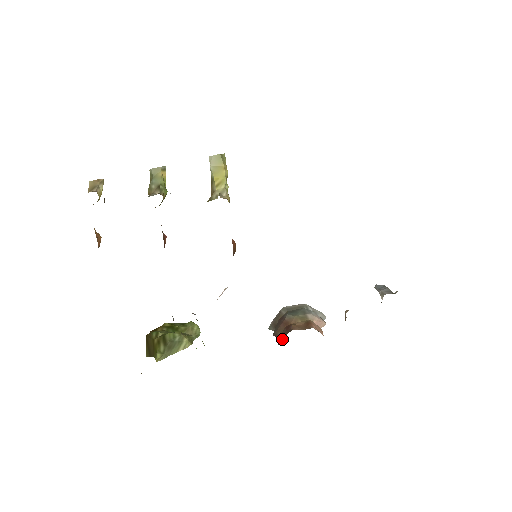
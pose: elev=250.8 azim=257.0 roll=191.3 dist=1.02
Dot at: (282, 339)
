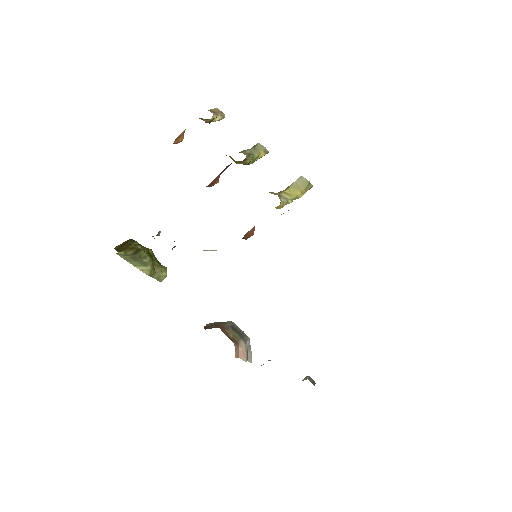
Dot at: occluded
